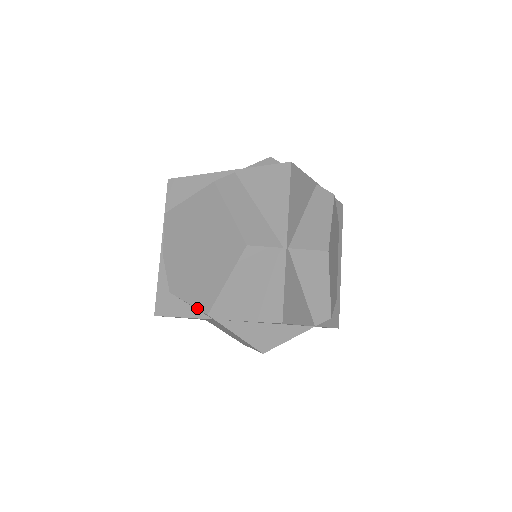
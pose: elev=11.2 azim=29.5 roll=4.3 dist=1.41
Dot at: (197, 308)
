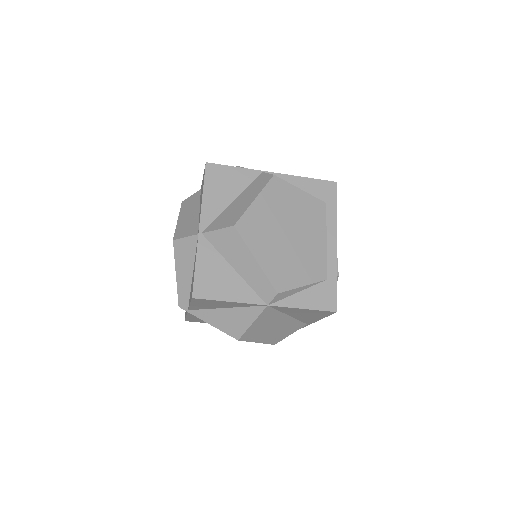
Dot at: occluded
